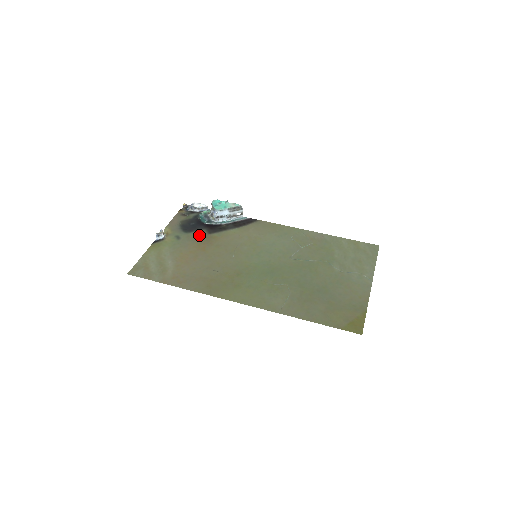
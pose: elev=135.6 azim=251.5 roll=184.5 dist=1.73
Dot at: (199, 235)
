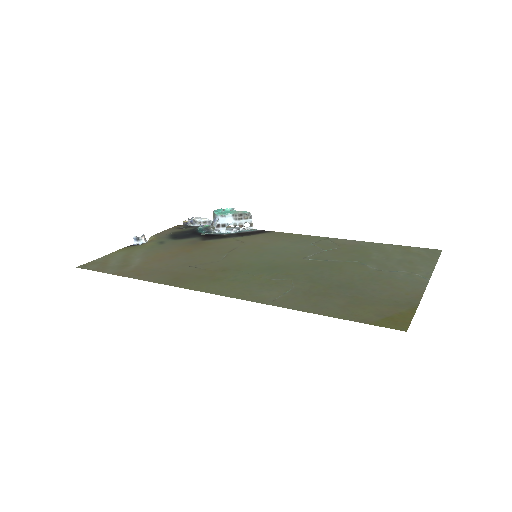
Dot at: (189, 241)
